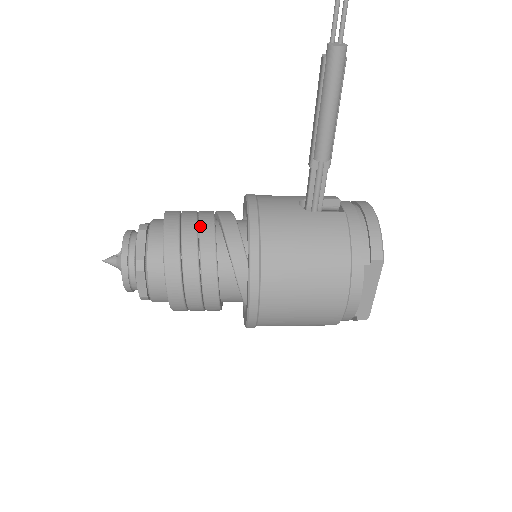
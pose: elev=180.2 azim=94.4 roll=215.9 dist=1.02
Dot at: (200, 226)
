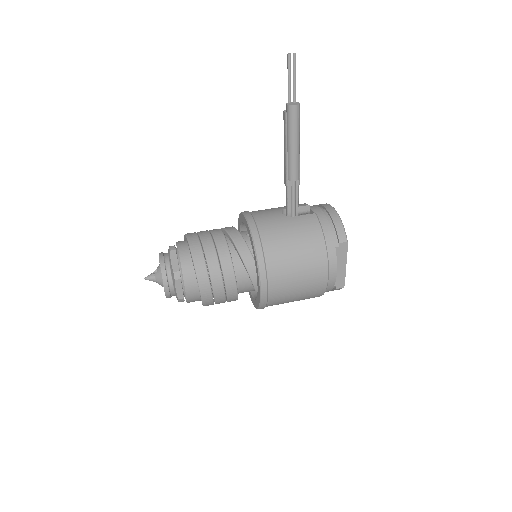
Dot at: (215, 240)
